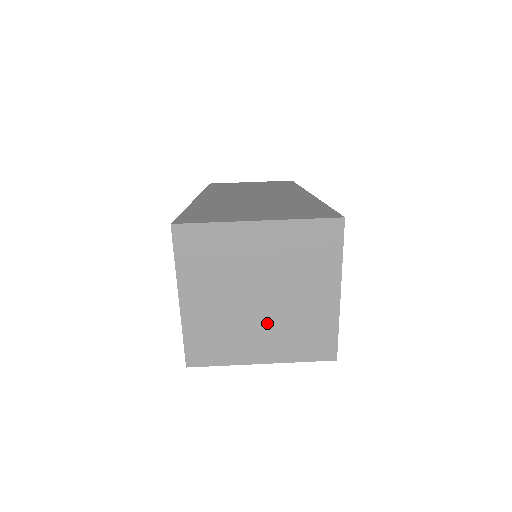
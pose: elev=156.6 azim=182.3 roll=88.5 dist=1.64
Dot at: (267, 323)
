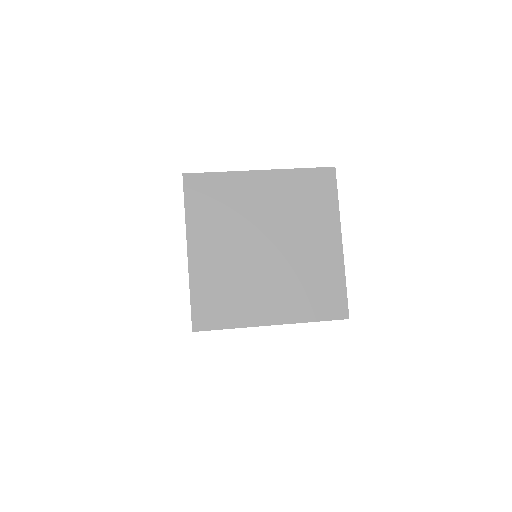
Dot at: (275, 275)
